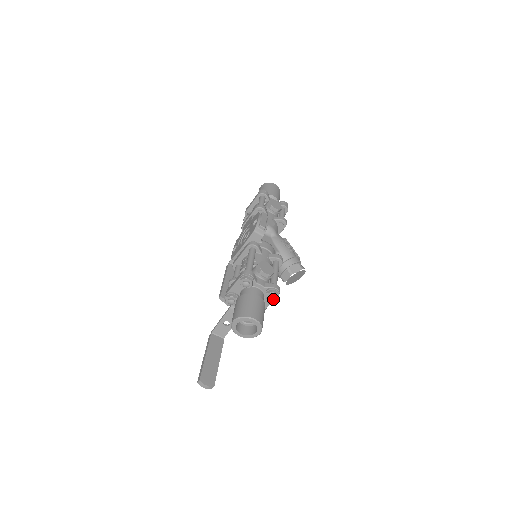
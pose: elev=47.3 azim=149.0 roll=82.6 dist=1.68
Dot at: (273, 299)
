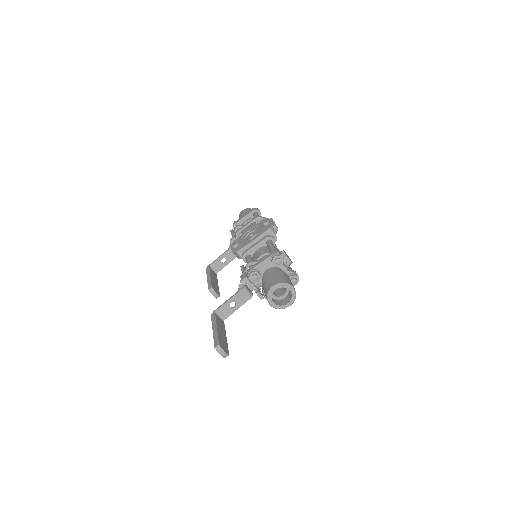
Dot at: (295, 283)
